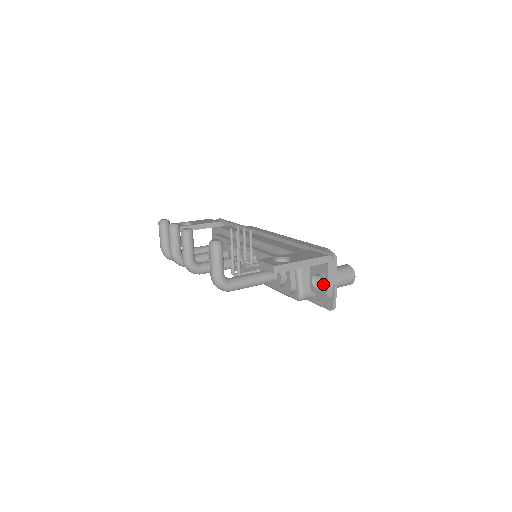
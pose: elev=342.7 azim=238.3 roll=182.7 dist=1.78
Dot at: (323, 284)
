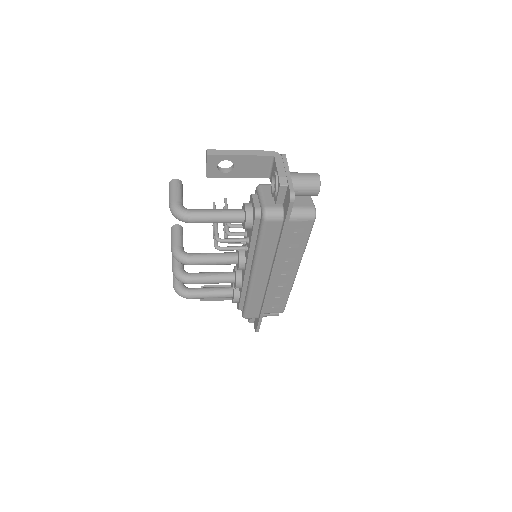
Dot at: occluded
